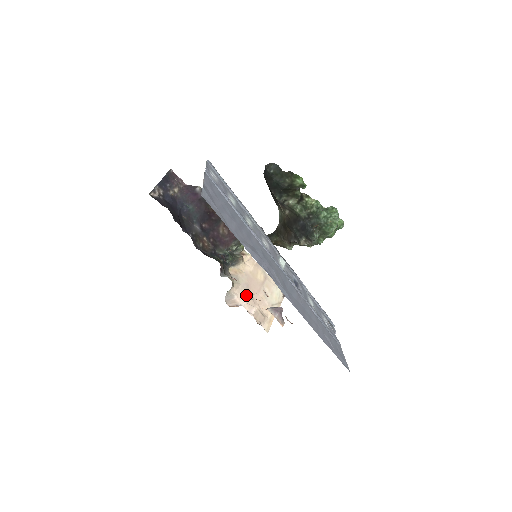
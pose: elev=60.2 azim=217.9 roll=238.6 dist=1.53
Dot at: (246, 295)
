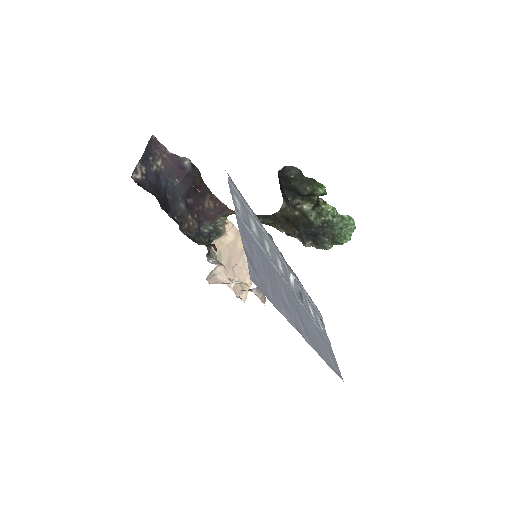
Dot at: (227, 270)
